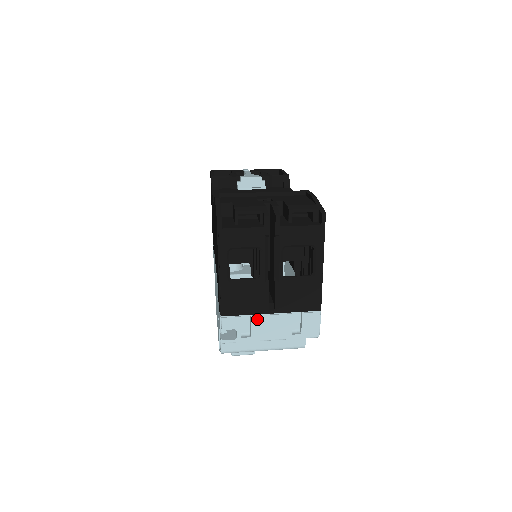
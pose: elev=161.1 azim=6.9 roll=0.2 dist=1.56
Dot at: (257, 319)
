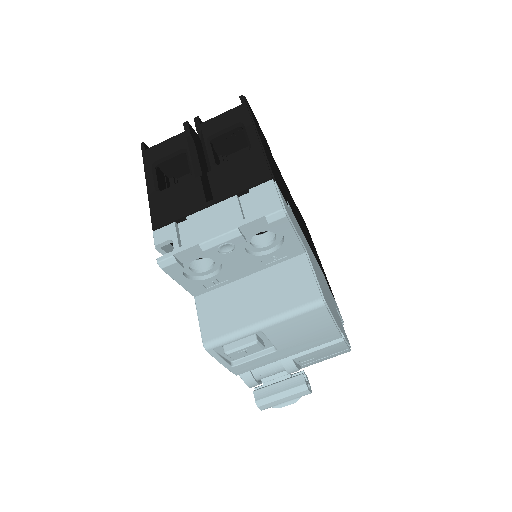
Dot at: (195, 218)
